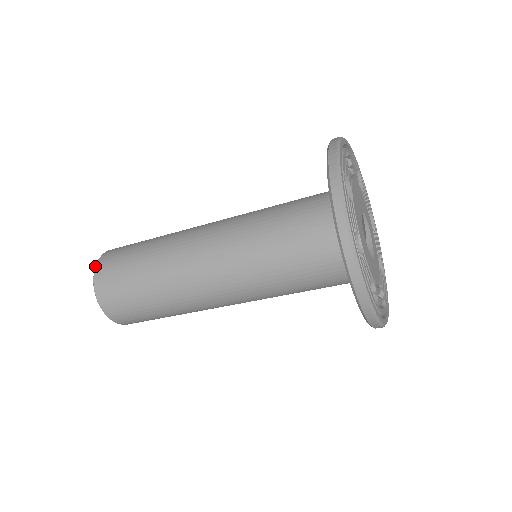
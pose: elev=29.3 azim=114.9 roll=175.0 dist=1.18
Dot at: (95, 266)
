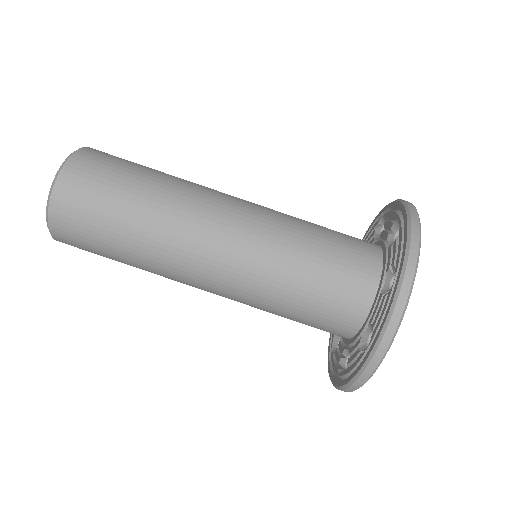
Dot at: occluded
